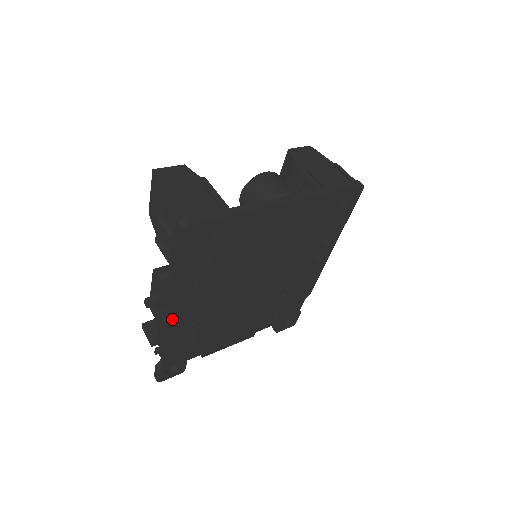
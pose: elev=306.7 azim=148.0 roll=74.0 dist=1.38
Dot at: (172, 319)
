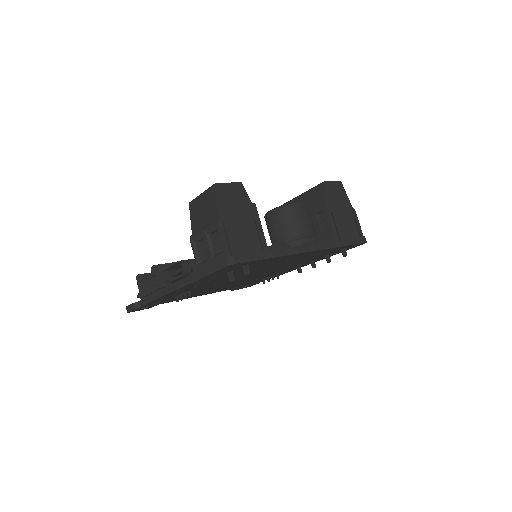
Dot at: (172, 293)
